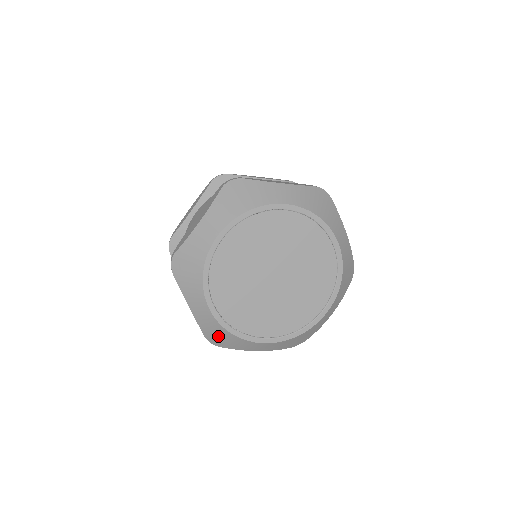
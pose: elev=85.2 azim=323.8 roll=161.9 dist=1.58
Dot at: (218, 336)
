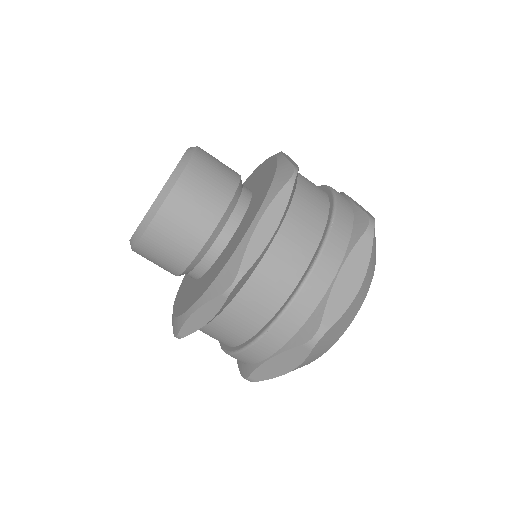
Dot at: occluded
